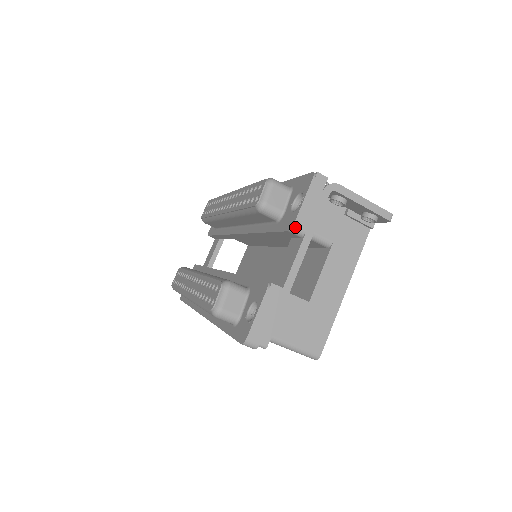
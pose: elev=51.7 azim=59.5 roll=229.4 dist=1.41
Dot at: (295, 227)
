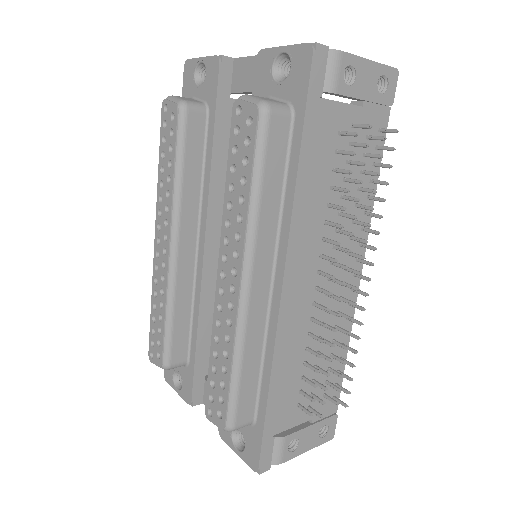
Dot at: (223, 437)
